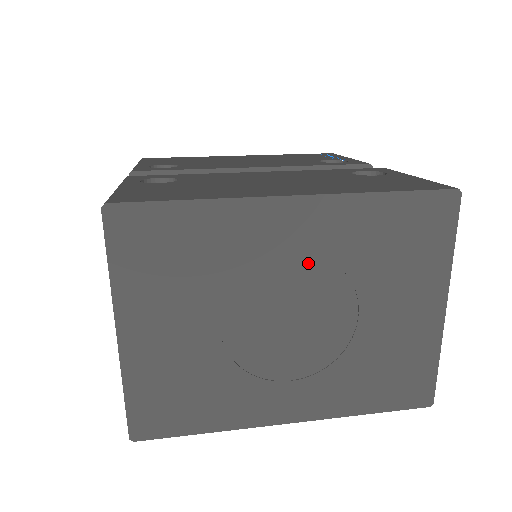
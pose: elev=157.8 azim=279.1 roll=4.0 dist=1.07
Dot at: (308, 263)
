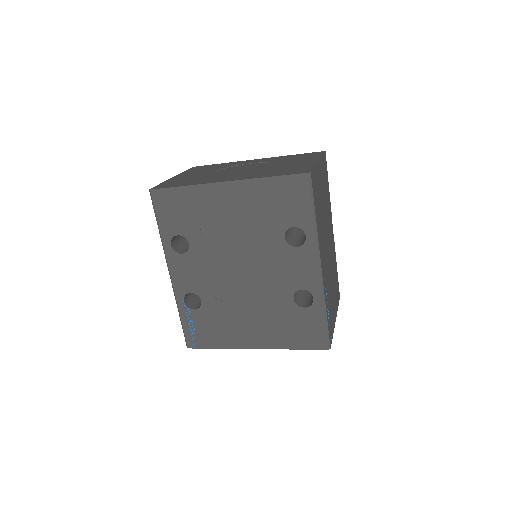
Dot at: (256, 164)
